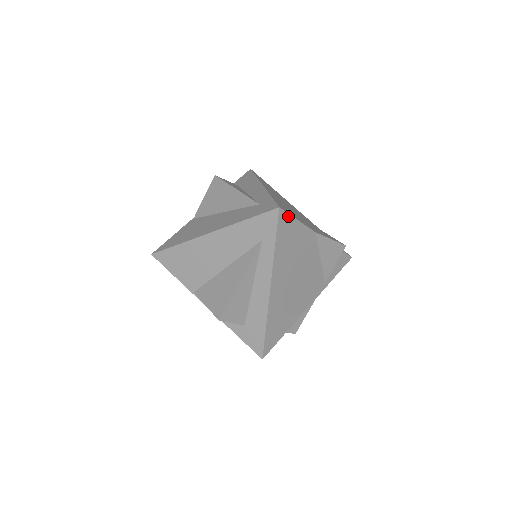
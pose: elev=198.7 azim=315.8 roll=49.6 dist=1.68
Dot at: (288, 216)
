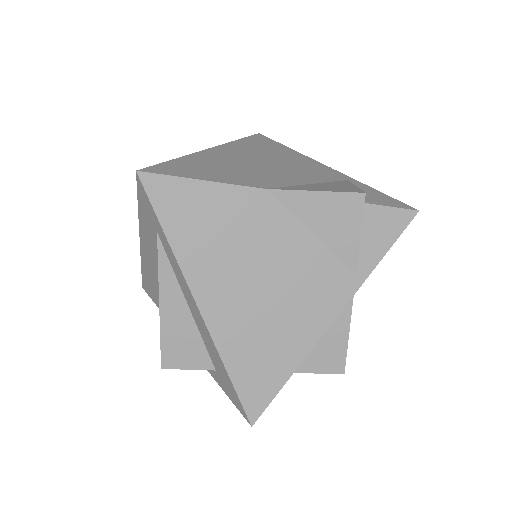
Dot at: (169, 179)
